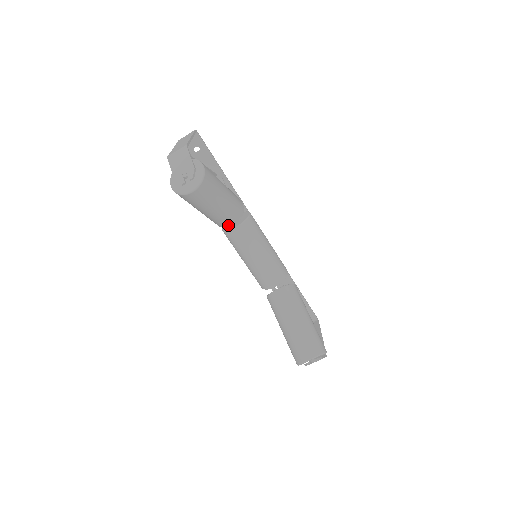
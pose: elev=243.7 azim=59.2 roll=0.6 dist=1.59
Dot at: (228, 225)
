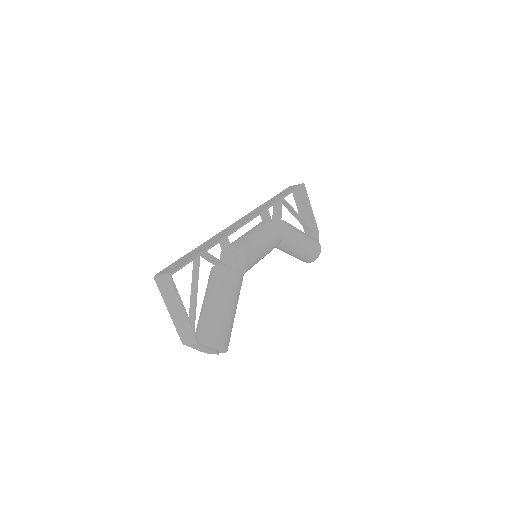
Dot at: occluded
